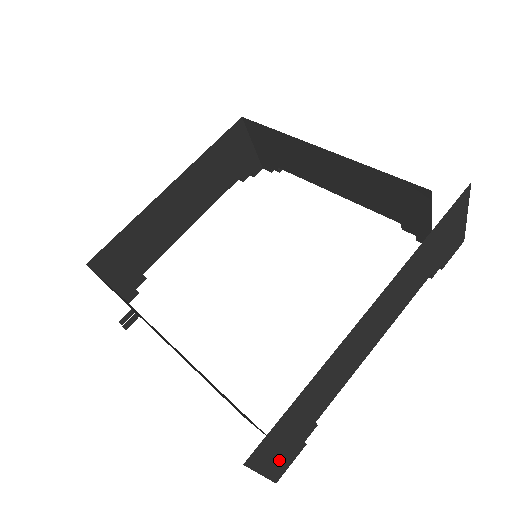
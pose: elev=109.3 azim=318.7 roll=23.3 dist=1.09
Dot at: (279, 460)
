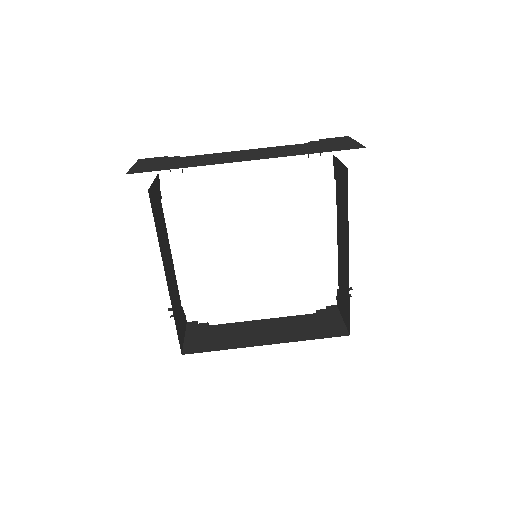
Dot at: occluded
